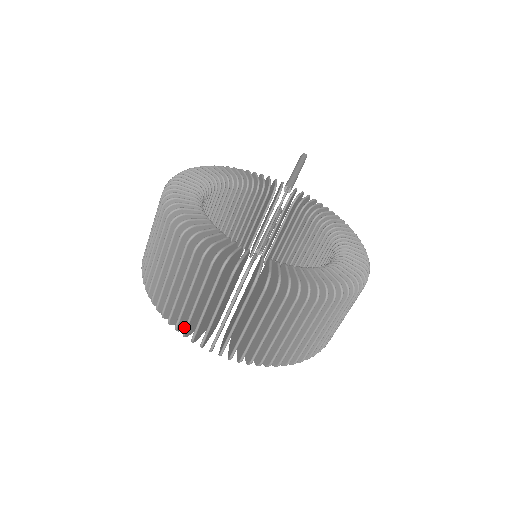
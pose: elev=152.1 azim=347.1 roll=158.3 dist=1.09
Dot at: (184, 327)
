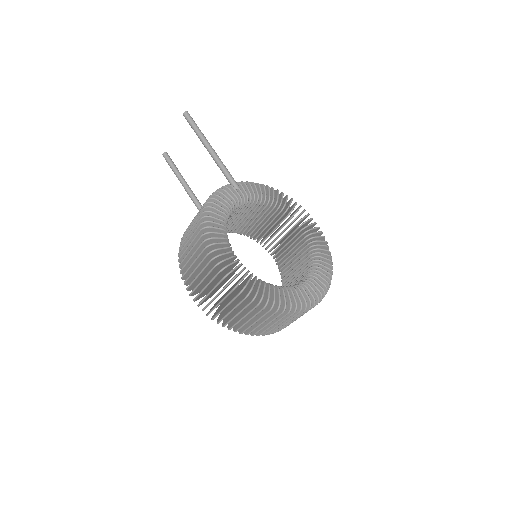
Dot at: occluded
